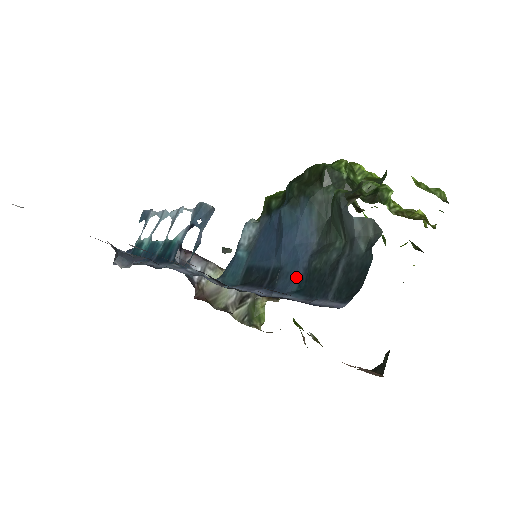
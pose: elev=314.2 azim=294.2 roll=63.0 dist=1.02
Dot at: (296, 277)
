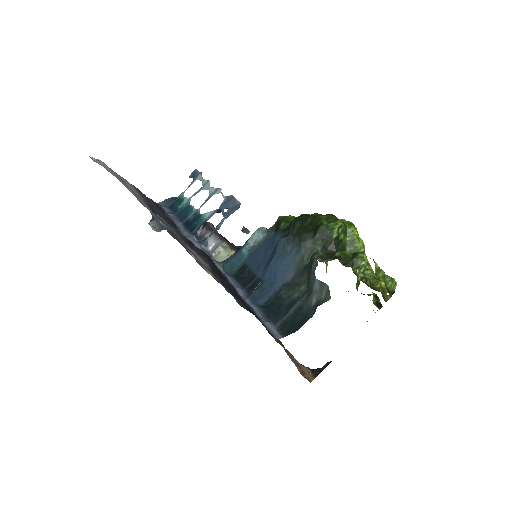
Dot at: (267, 295)
